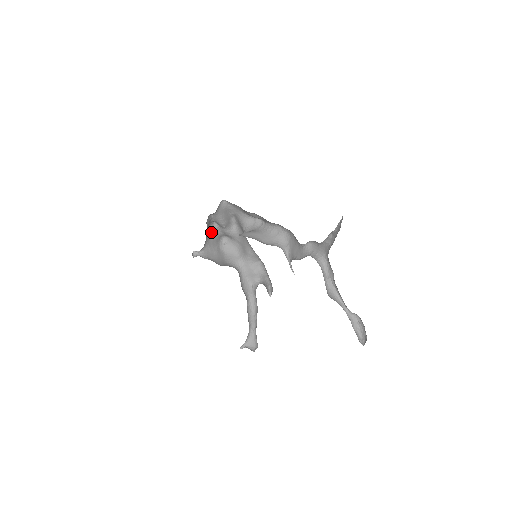
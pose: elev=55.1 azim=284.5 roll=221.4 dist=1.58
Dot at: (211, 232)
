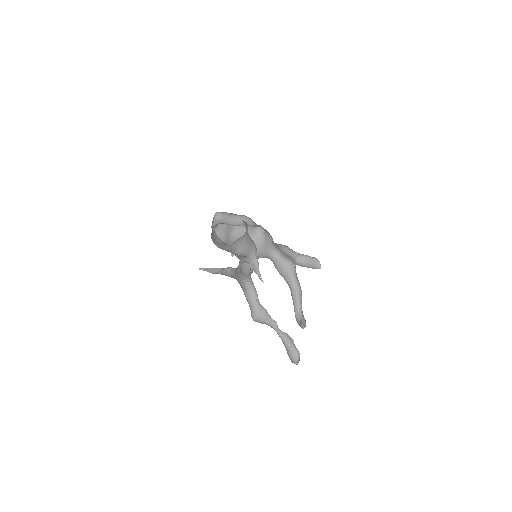
Dot at: (239, 230)
